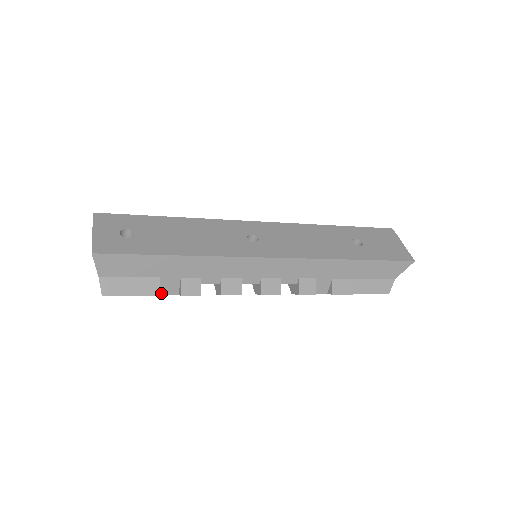
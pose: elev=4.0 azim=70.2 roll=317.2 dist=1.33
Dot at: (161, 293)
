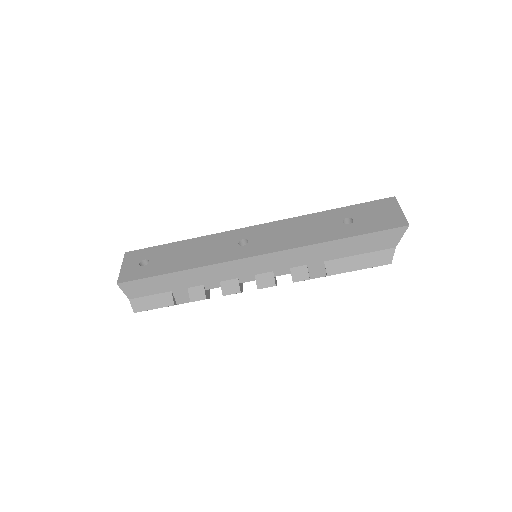
Dot at: (179, 303)
